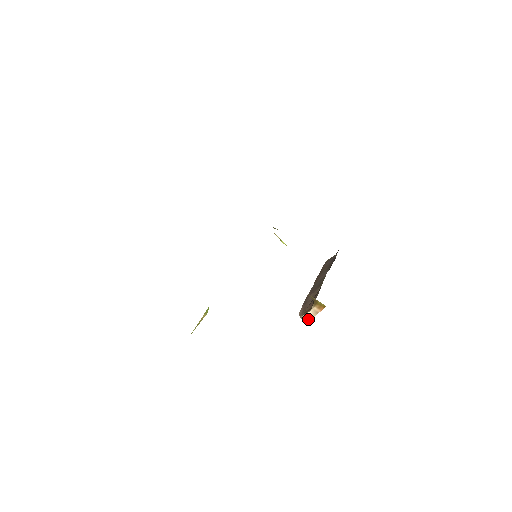
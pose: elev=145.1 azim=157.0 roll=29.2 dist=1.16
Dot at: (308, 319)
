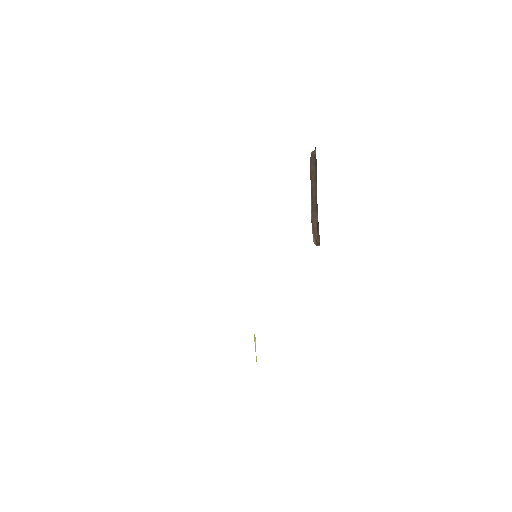
Dot at: occluded
